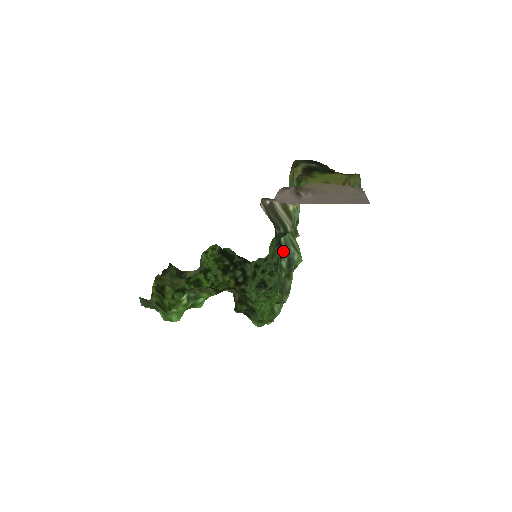
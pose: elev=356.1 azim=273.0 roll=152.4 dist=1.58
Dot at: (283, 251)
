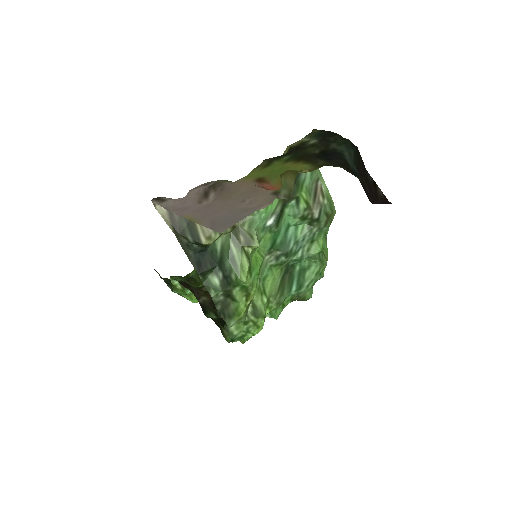
Dot at: (217, 264)
